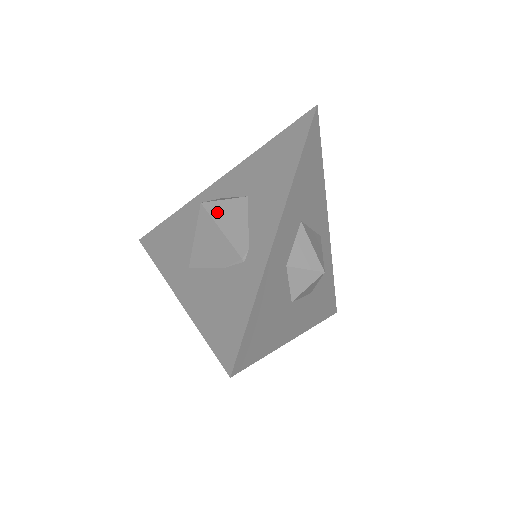
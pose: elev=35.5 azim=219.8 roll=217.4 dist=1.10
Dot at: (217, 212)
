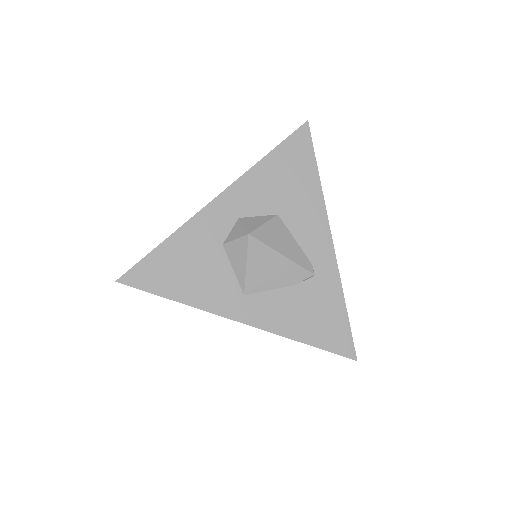
Dot at: (268, 239)
